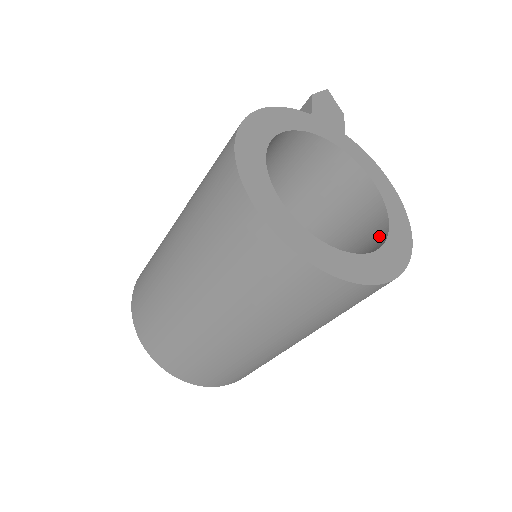
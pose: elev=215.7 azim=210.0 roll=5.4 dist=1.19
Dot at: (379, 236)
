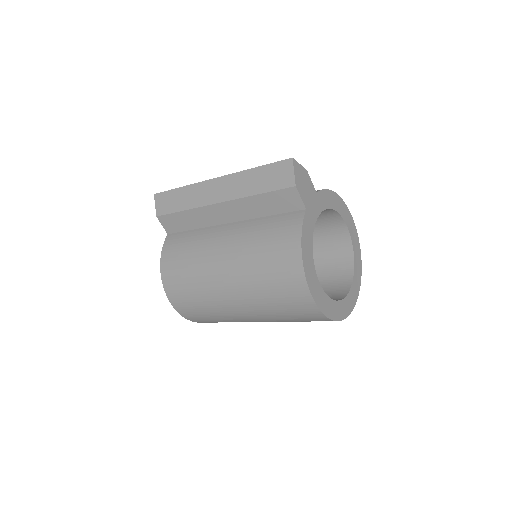
Dot at: (343, 237)
